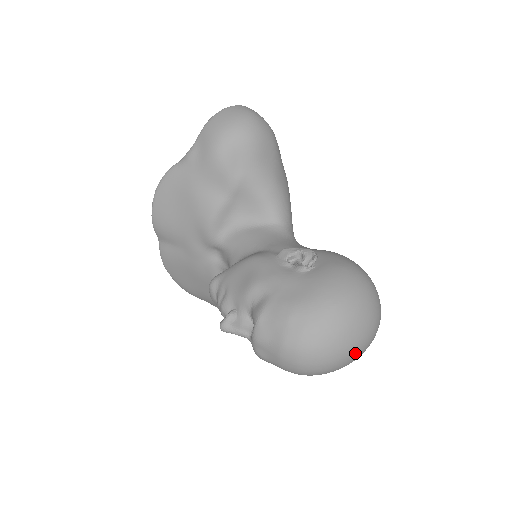
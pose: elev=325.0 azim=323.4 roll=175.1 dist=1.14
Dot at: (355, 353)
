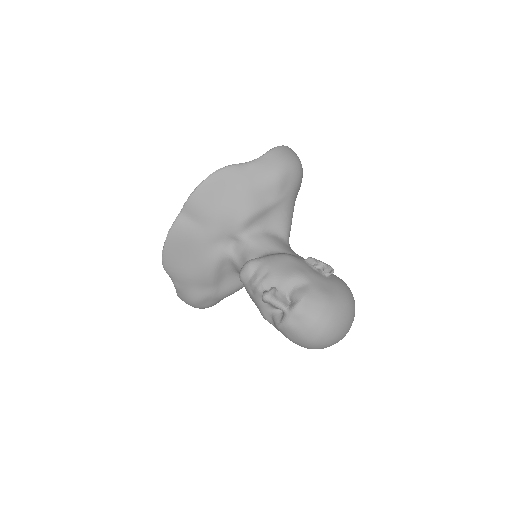
Dot at: occluded
